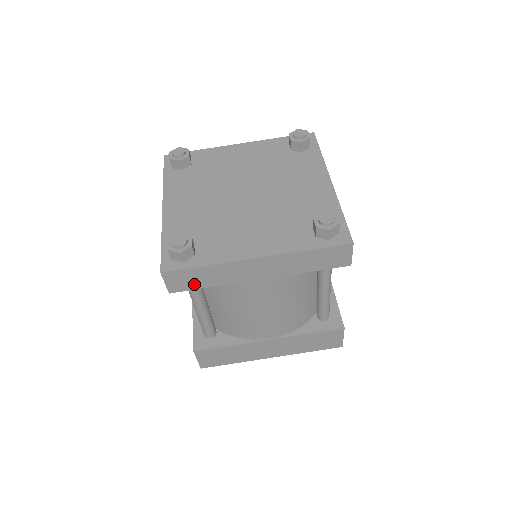
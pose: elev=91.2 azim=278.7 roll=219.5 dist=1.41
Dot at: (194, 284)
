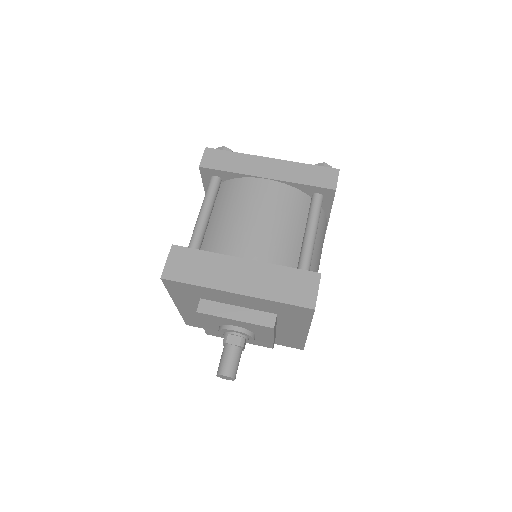
Dot at: (220, 165)
